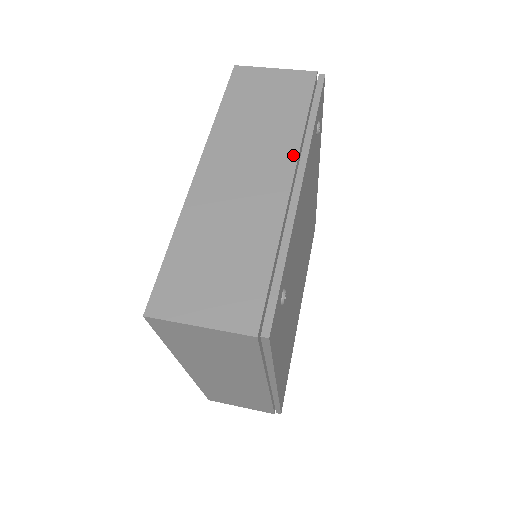
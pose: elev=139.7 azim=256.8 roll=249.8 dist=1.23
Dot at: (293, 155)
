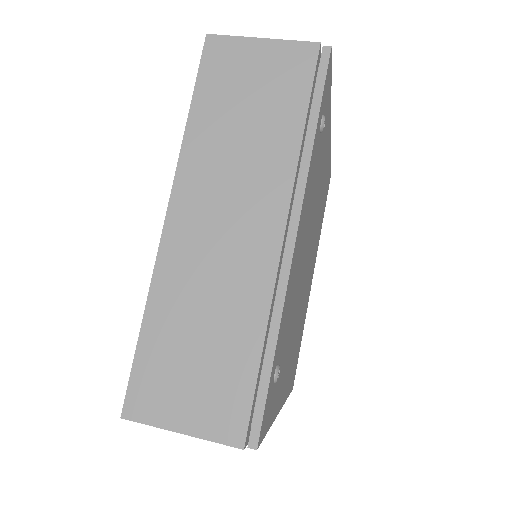
Dot at: (285, 193)
